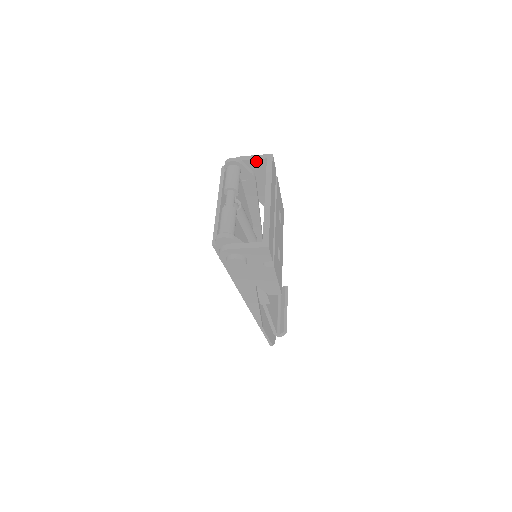
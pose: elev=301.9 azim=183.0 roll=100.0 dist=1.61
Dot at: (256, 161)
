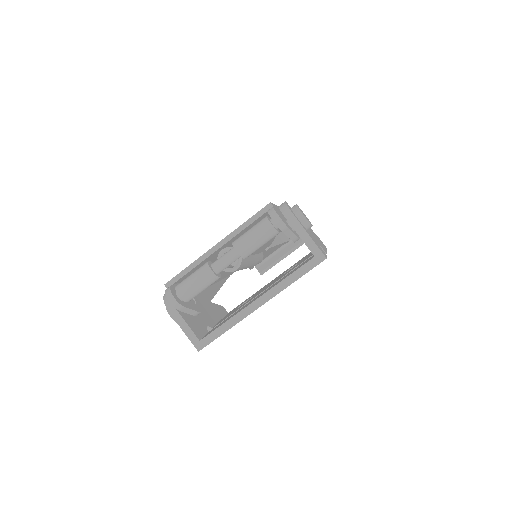
Dot at: (305, 242)
